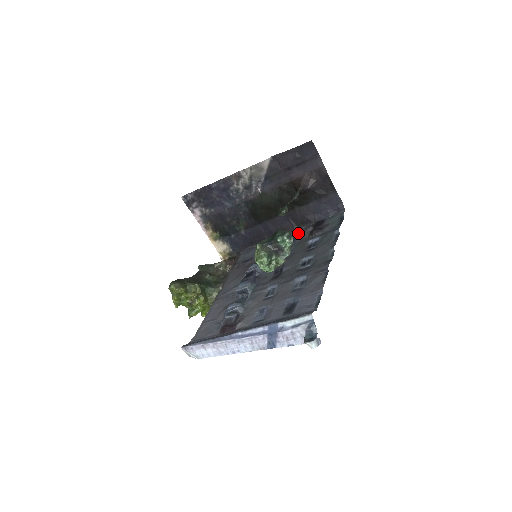
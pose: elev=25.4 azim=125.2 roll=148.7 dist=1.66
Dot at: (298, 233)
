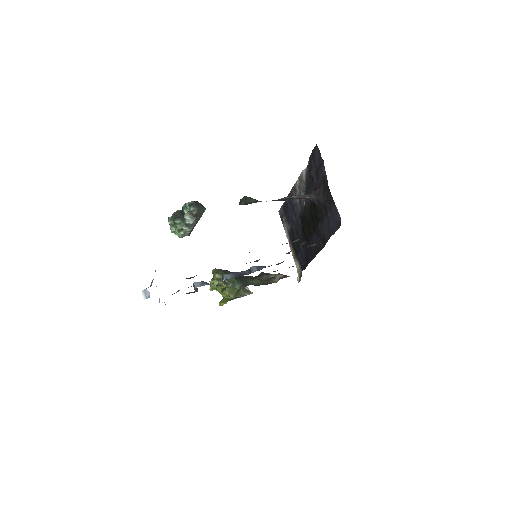
Dot at: occluded
